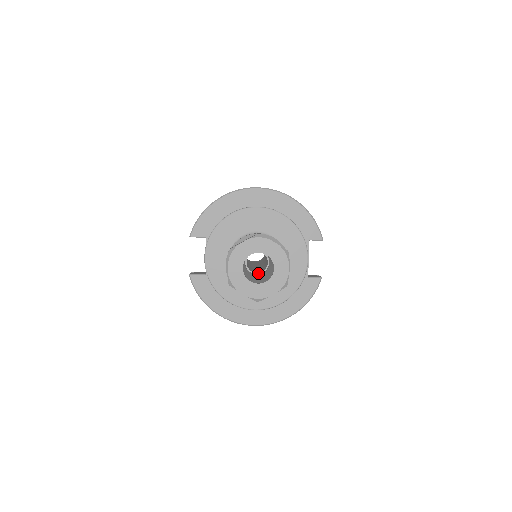
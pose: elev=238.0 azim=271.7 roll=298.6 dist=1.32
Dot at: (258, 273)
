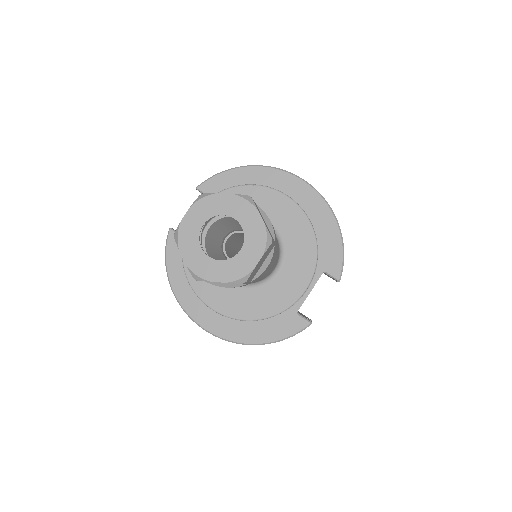
Dot at: occluded
